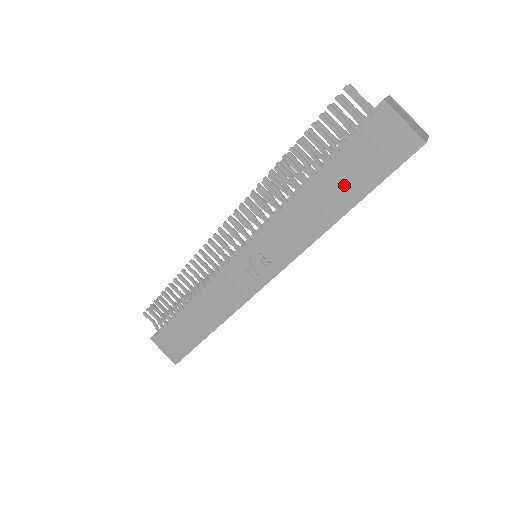
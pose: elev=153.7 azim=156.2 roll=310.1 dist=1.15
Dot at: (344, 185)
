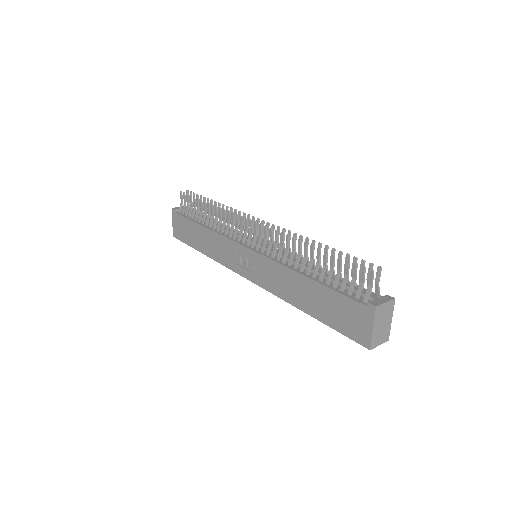
Dot at: (319, 304)
